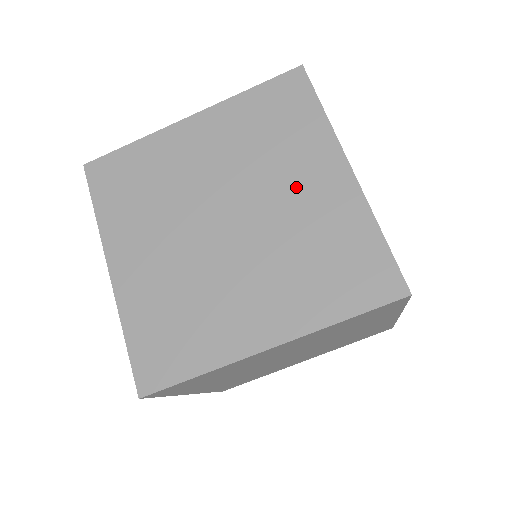
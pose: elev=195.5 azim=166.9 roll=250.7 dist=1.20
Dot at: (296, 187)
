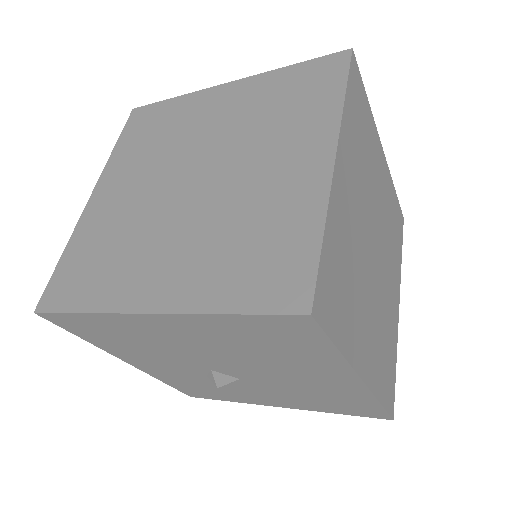
Dot at: (211, 121)
